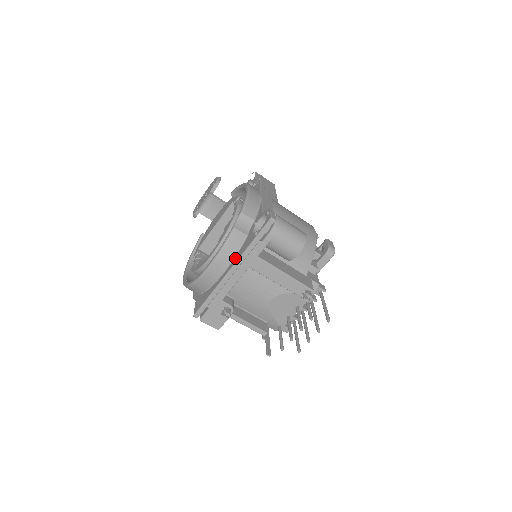
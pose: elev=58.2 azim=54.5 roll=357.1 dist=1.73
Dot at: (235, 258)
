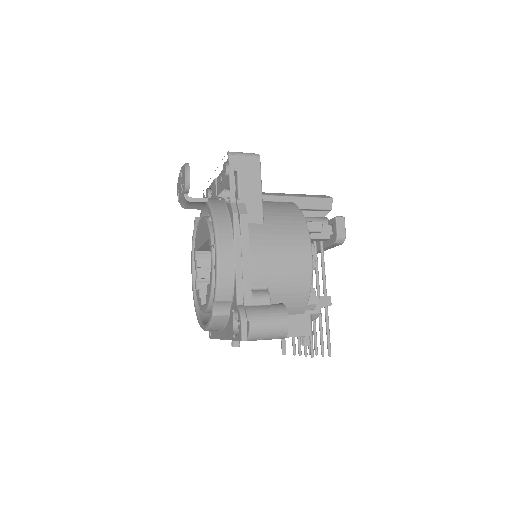
Dot at: (224, 331)
